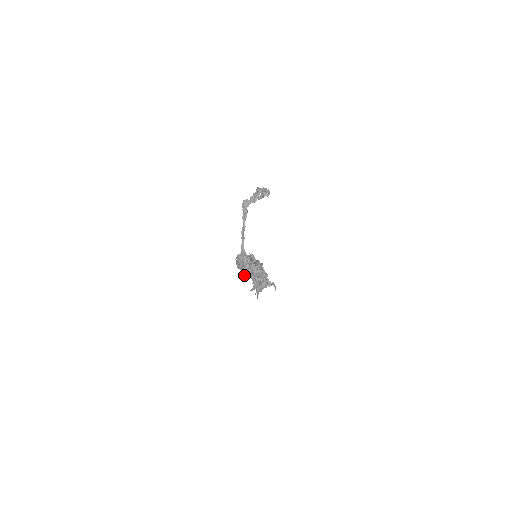
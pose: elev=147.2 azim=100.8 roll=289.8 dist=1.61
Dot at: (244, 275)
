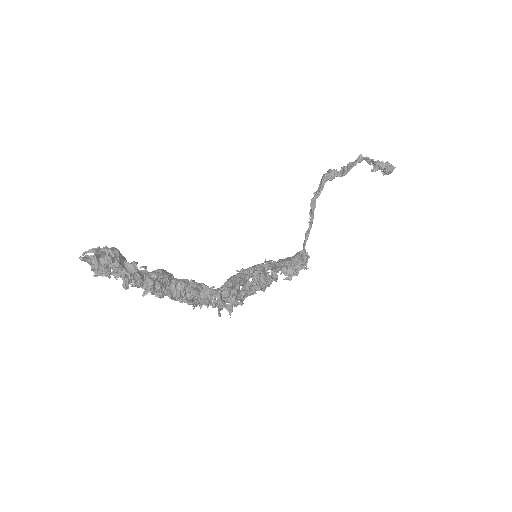
Dot at: occluded
